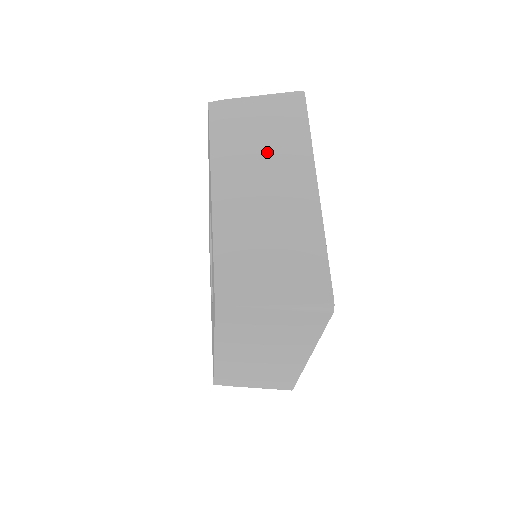
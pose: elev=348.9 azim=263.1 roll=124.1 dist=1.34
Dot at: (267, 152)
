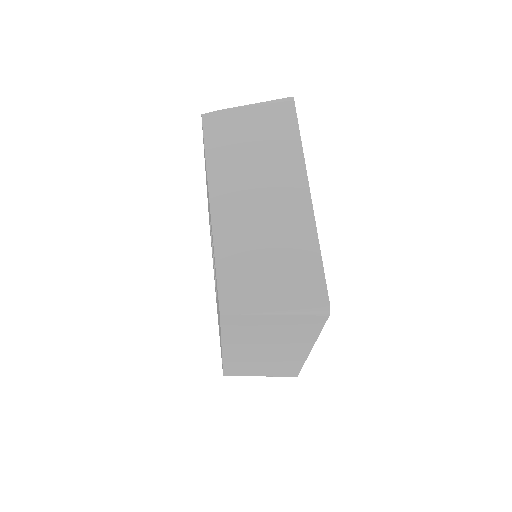
Dot at: (260, 162)
